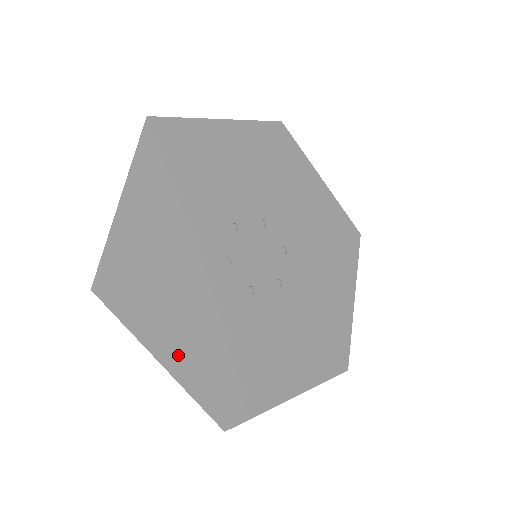
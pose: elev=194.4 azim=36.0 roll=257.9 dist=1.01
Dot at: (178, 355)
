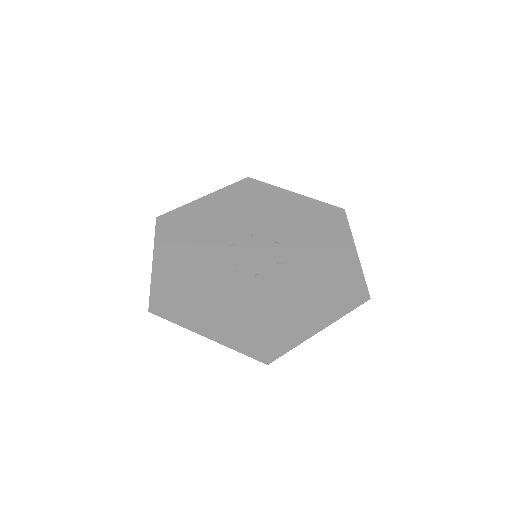
Dot at: (164, 263)
